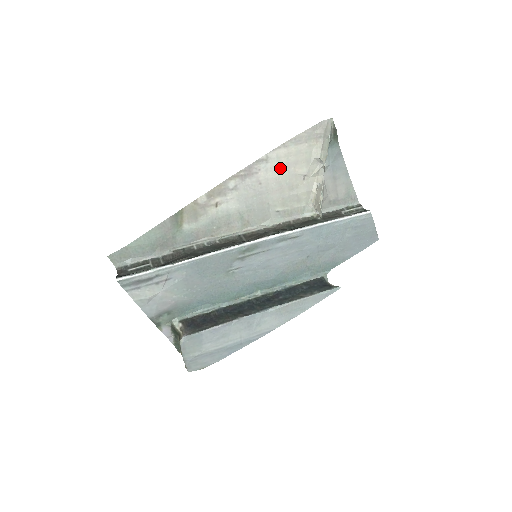
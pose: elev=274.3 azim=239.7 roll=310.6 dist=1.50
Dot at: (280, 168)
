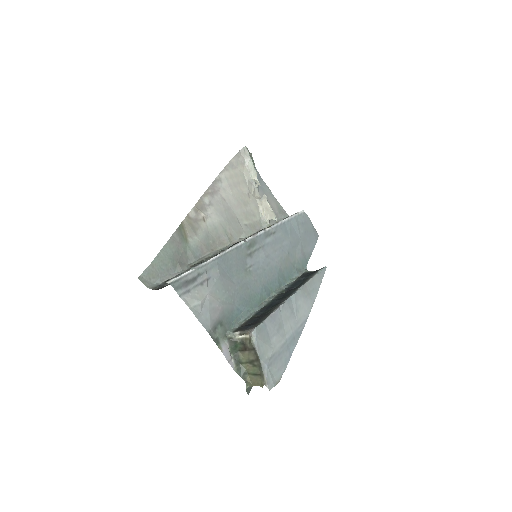
Dot at: (231, 187)
